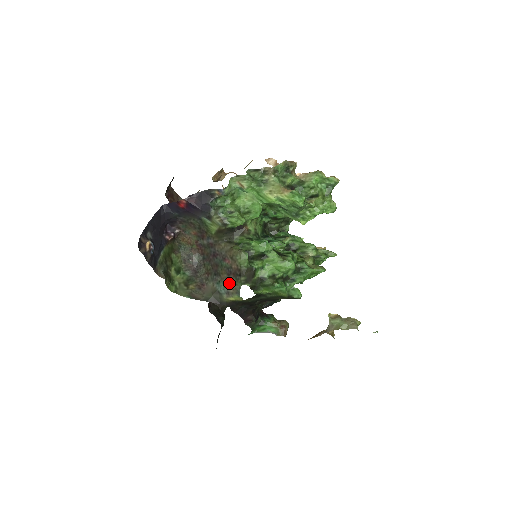
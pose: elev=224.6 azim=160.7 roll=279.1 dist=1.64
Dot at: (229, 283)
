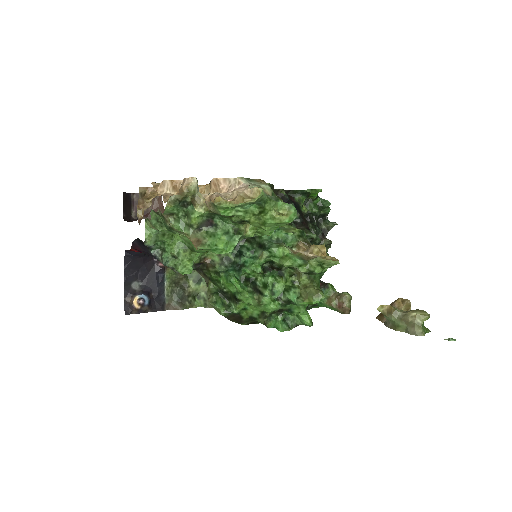
Dot at: occluded
